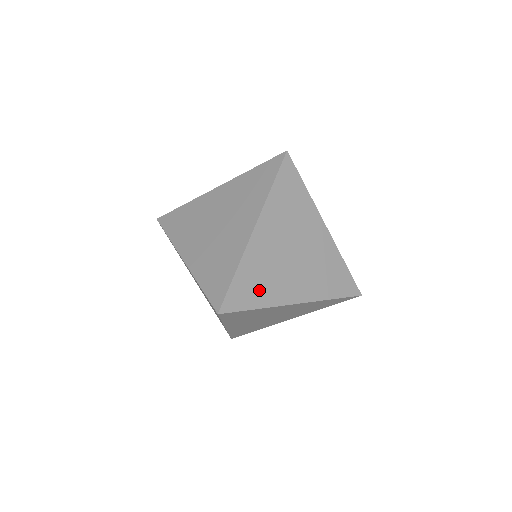
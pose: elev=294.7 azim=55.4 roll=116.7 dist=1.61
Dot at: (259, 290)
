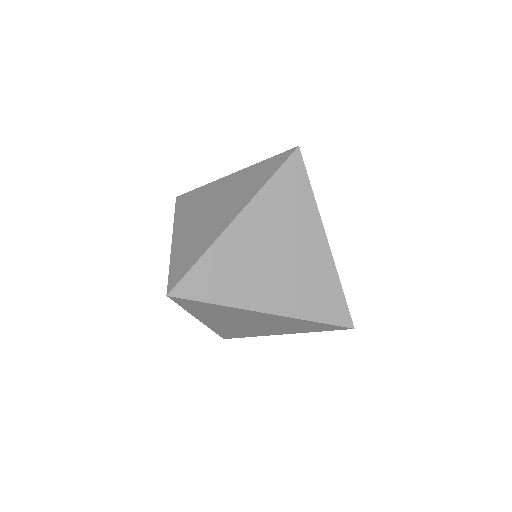
Dot at: (222, 285)
